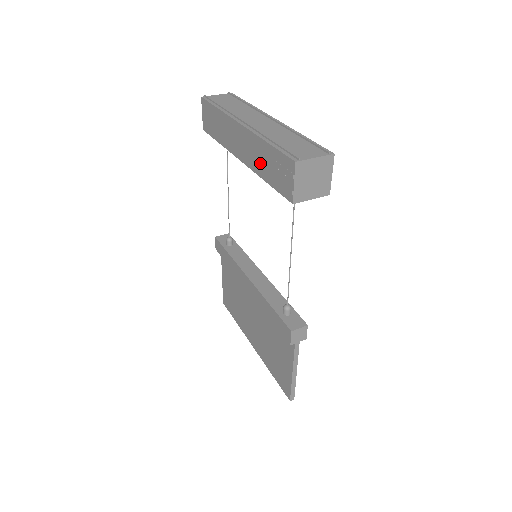
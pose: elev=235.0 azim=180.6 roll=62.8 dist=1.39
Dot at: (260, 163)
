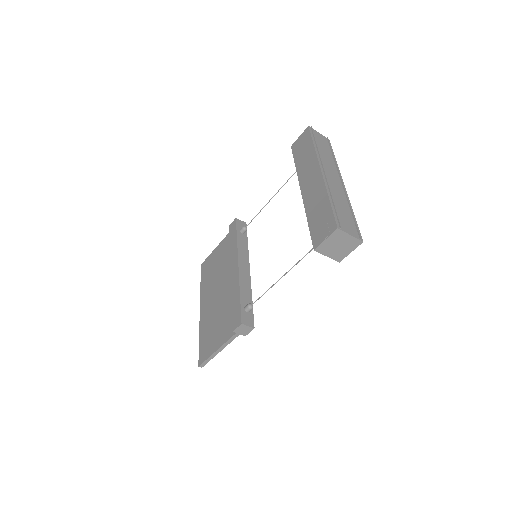
Dot at: (314, 206)
